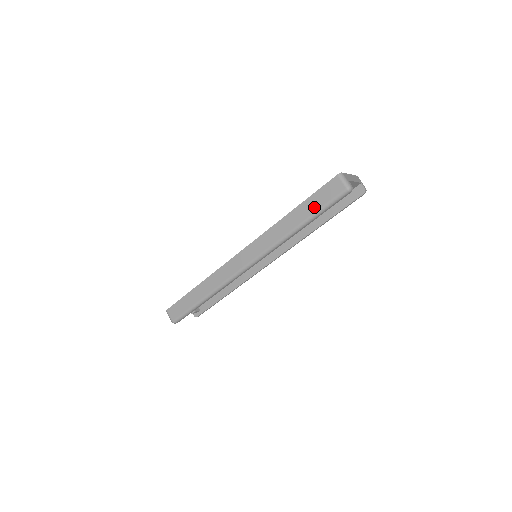
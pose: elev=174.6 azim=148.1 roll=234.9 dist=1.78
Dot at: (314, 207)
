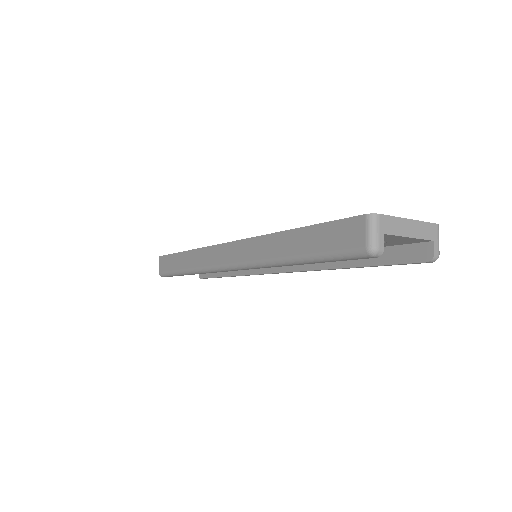
Dot at: (315, 245)
